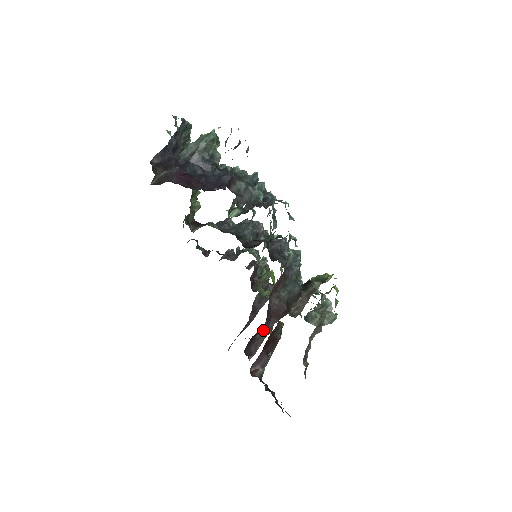
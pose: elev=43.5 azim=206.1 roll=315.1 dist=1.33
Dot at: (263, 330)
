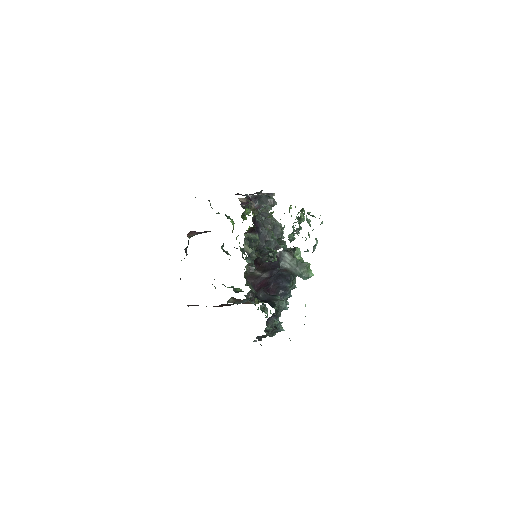
Dot at: occluded
